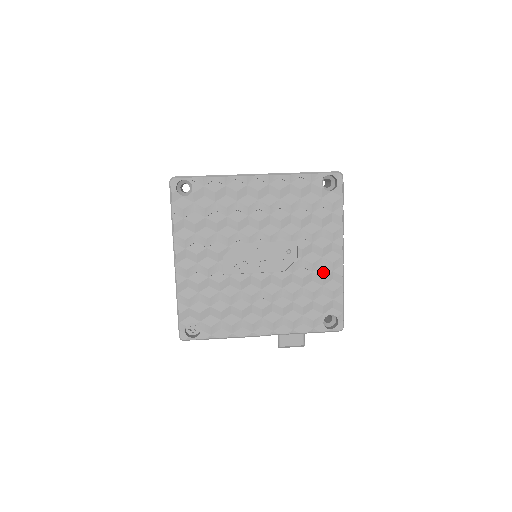
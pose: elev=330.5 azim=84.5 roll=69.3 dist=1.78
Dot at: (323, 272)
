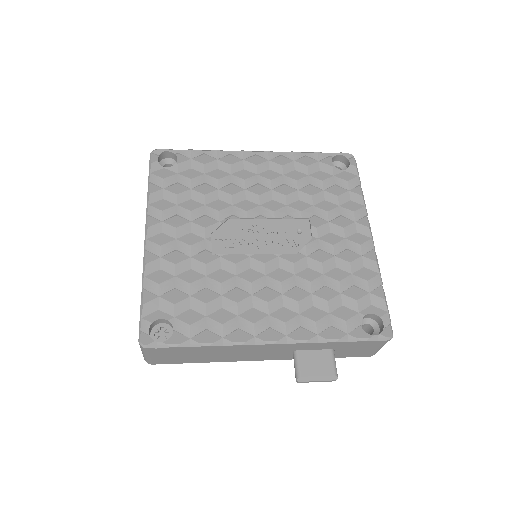
Dot at: (349, 256)
